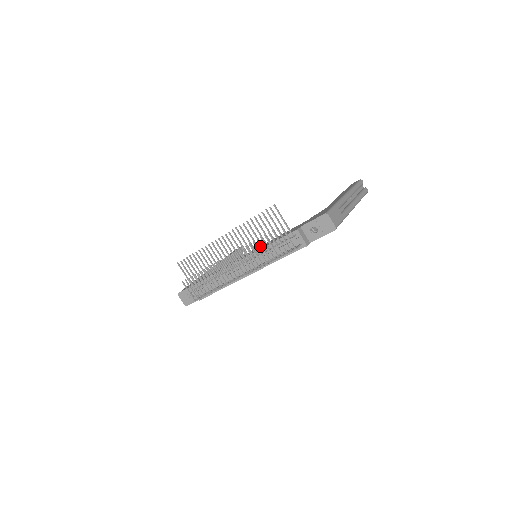
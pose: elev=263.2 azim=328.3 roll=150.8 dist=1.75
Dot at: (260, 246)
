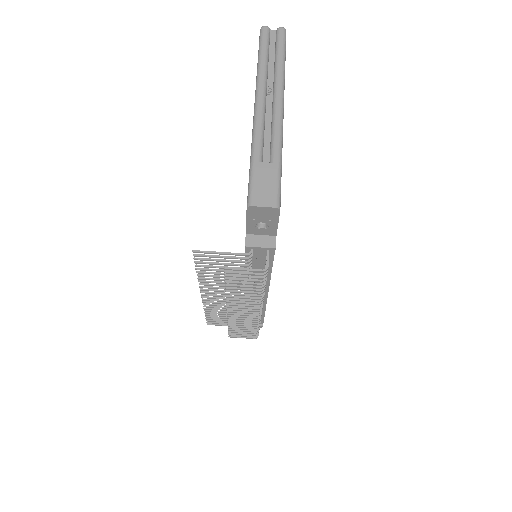
Dot at: (236, 290)
